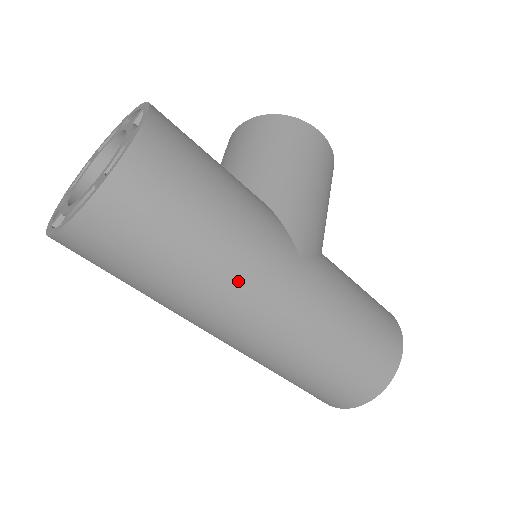
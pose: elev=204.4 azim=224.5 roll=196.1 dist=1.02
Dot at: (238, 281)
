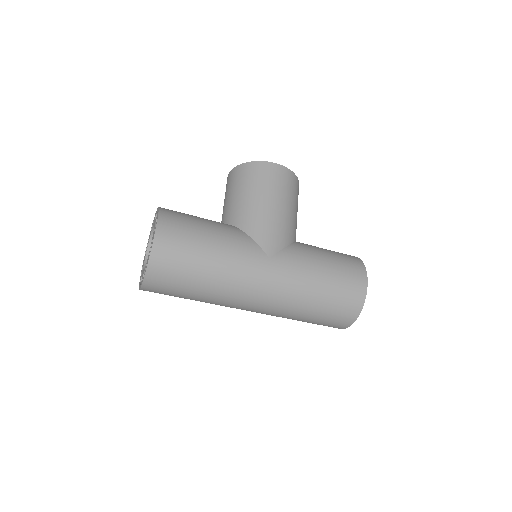
Dot at: (233, 283)
